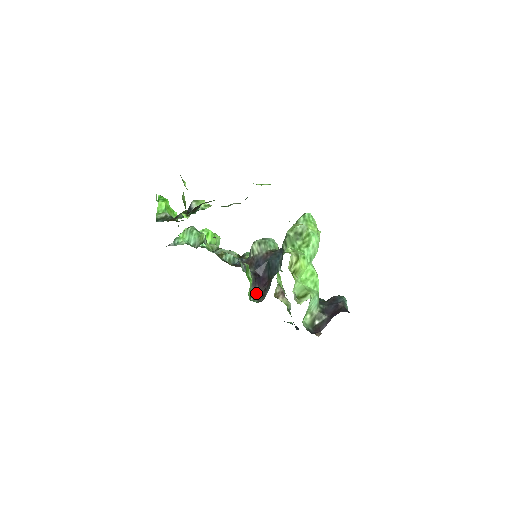
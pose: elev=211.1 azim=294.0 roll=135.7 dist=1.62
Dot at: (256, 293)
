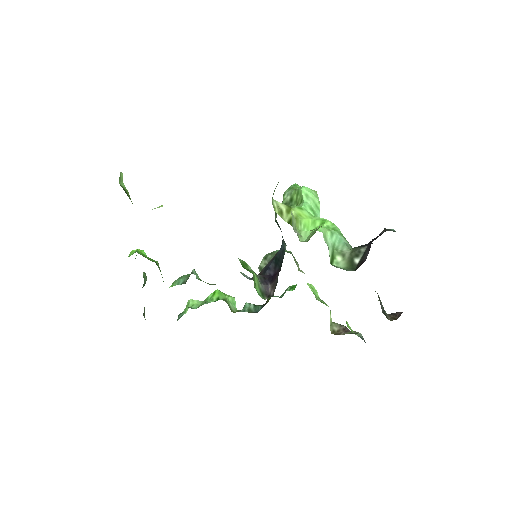
Dot at: (270, 291)
